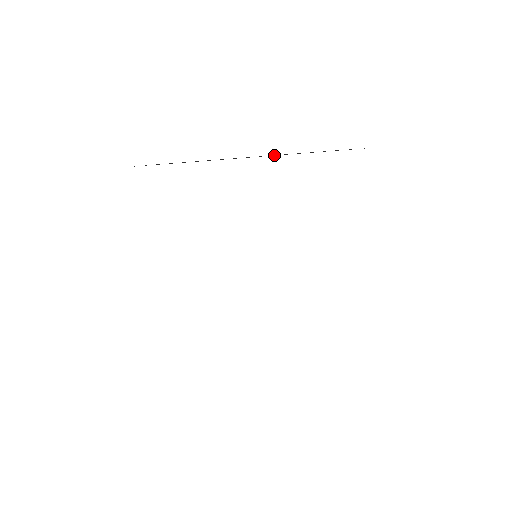
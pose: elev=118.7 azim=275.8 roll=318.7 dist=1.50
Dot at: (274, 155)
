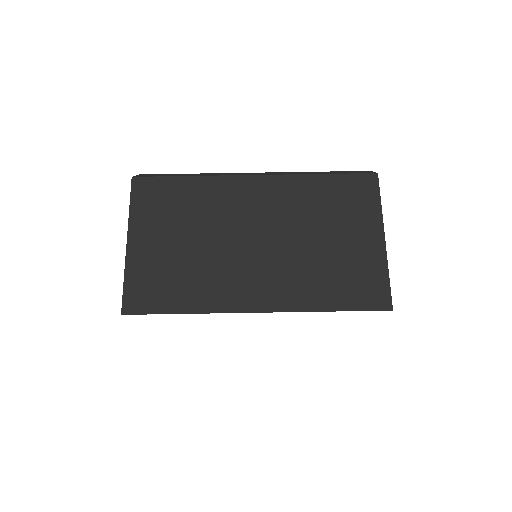
Dot at: (283, 288)
